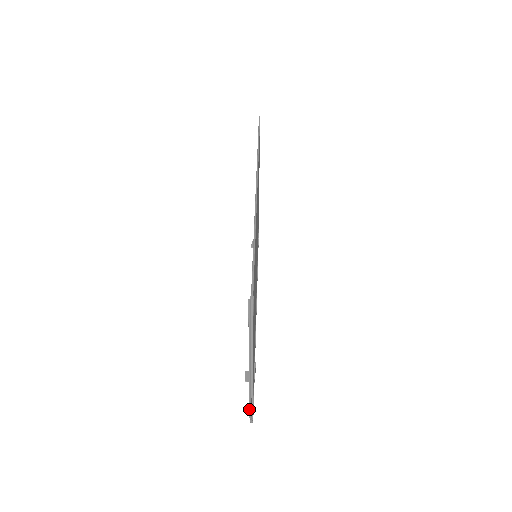
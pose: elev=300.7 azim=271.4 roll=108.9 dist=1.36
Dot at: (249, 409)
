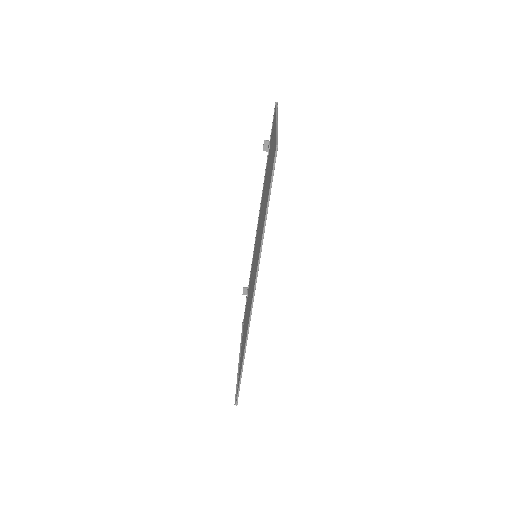
Dot at: (242, 326)
